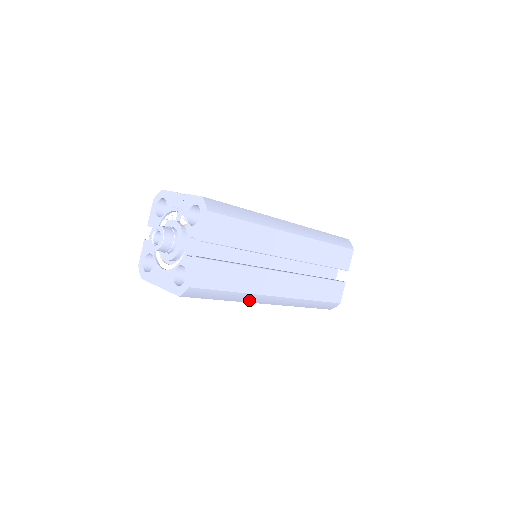
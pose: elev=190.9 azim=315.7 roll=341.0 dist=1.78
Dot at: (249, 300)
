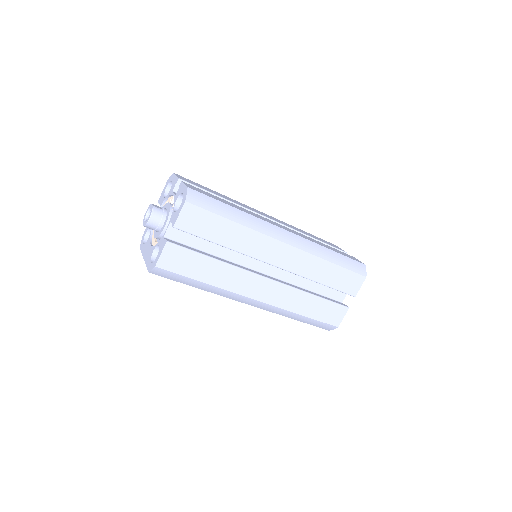
Dot at: (225, 295)
